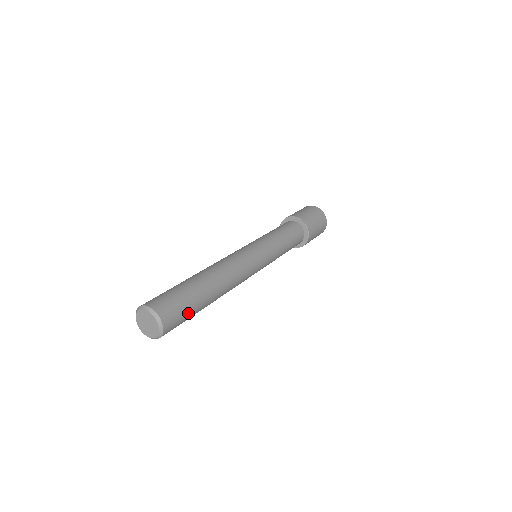
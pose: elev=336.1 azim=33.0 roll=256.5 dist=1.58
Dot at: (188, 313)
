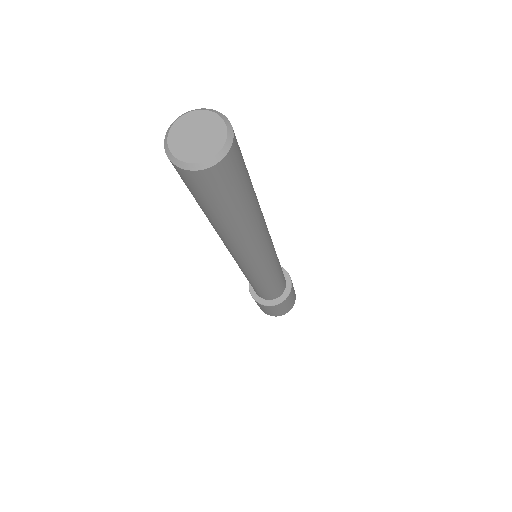
Dot at: (239, 188)
